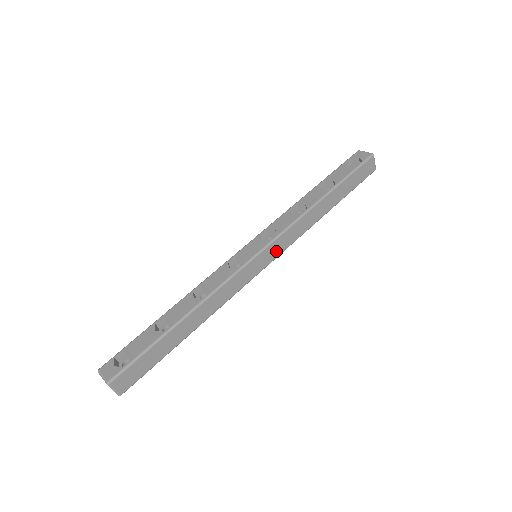
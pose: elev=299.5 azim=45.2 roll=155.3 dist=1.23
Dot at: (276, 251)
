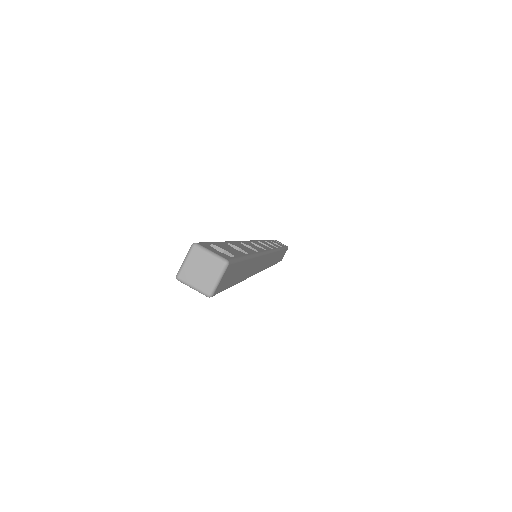
Dot at: (267, 263)
